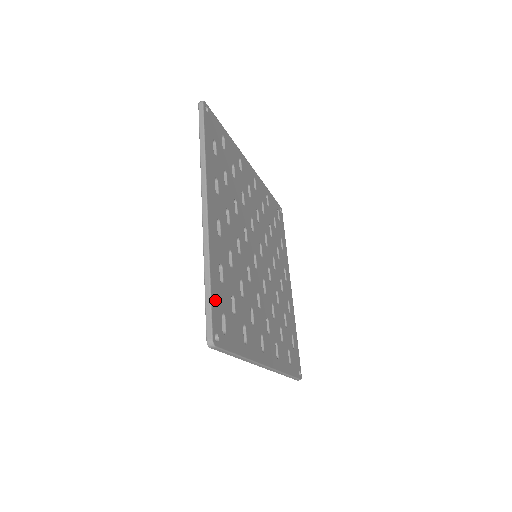
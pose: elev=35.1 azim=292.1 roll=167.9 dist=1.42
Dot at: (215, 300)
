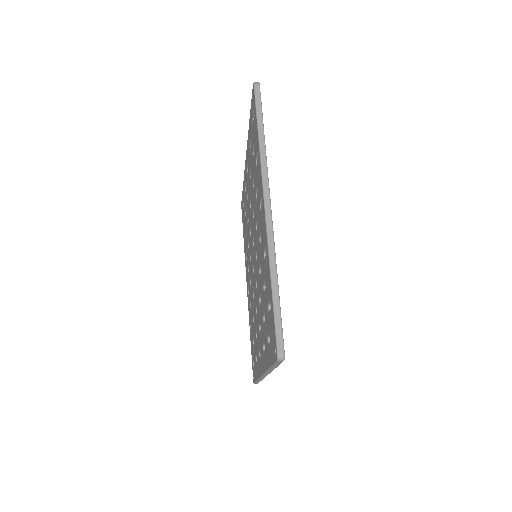
Dot at: occluded
